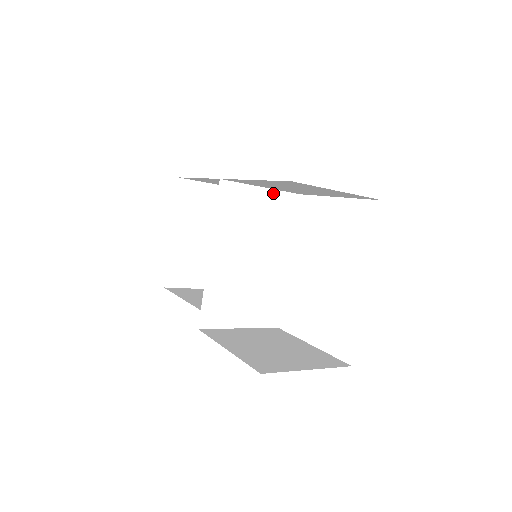
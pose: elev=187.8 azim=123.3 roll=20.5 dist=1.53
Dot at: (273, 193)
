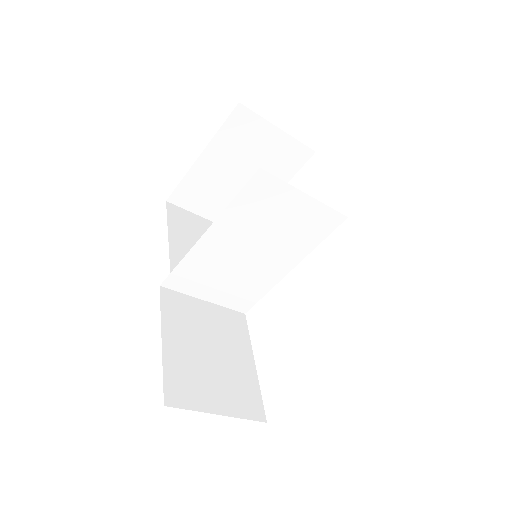
Dot at: (317, 204)
